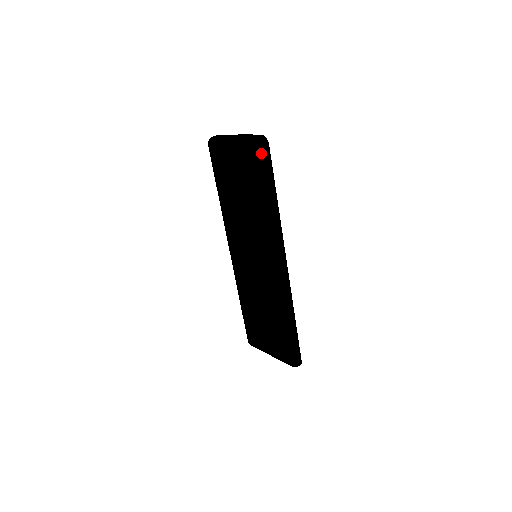
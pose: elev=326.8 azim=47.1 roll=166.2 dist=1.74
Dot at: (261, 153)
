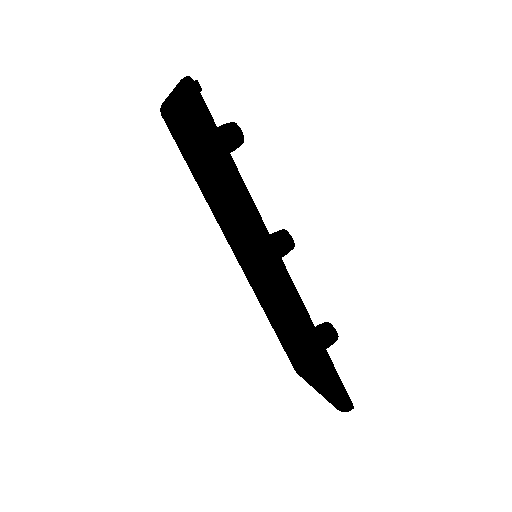
Dot at: (188, 104)
